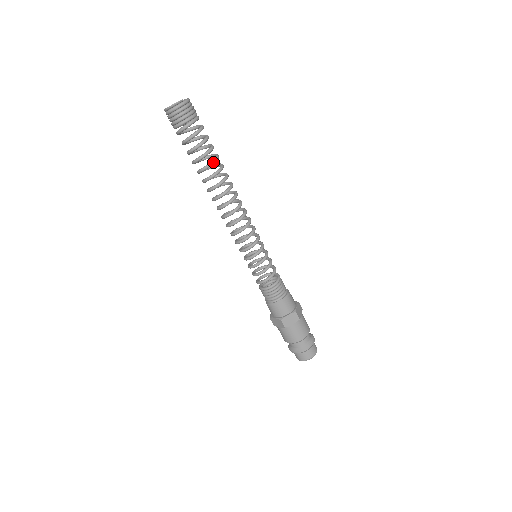
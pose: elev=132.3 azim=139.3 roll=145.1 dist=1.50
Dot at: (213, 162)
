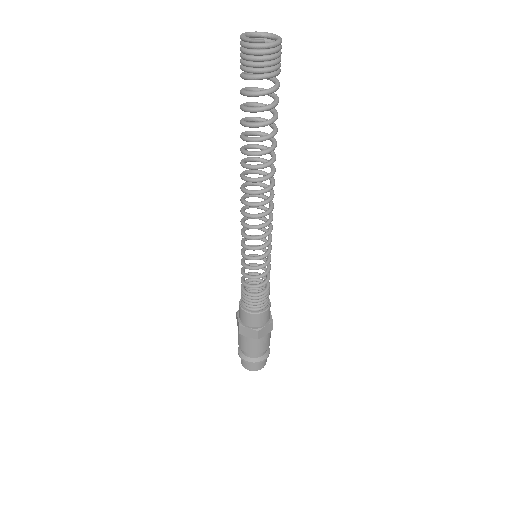
Dot at: (259, 140)
